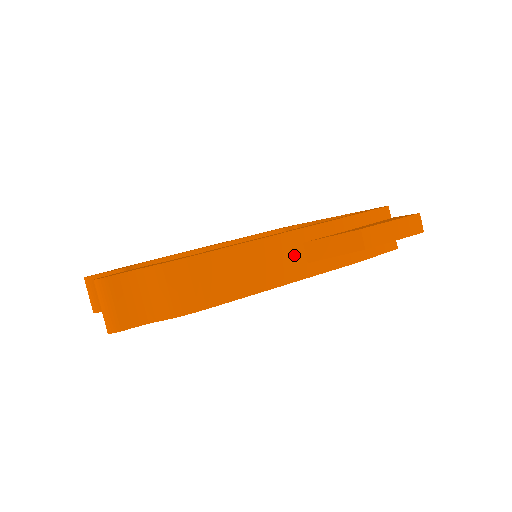
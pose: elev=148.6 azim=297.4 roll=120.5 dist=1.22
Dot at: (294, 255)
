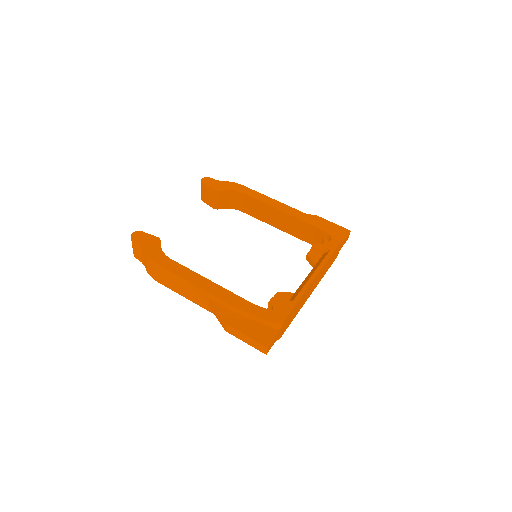
Dot at: (203, 298)
